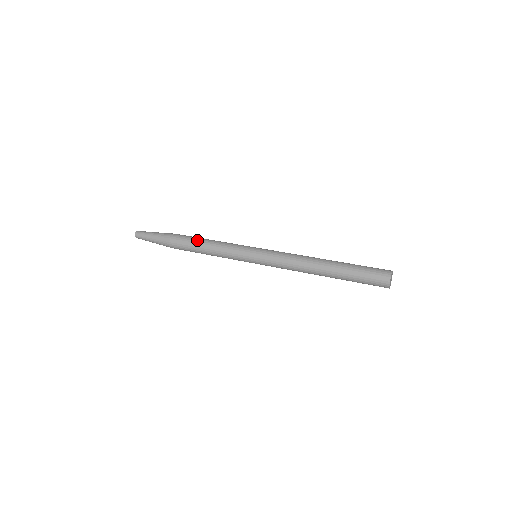
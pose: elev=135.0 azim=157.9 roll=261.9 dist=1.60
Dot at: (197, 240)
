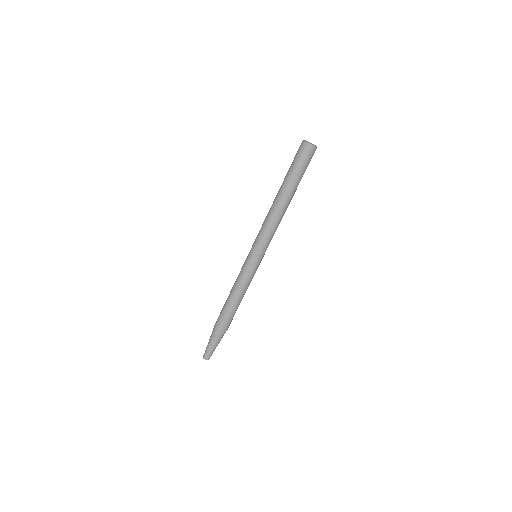
Dot at: occluded
